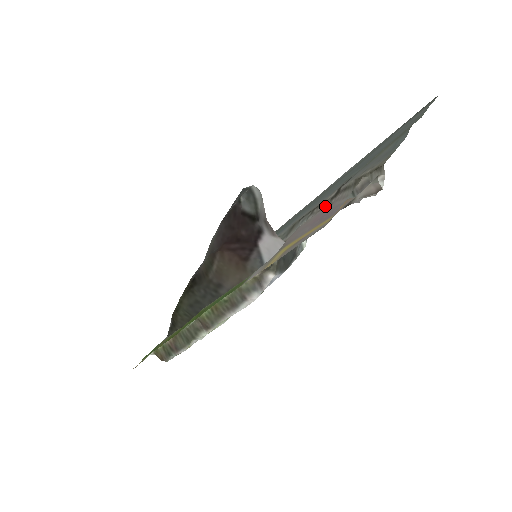
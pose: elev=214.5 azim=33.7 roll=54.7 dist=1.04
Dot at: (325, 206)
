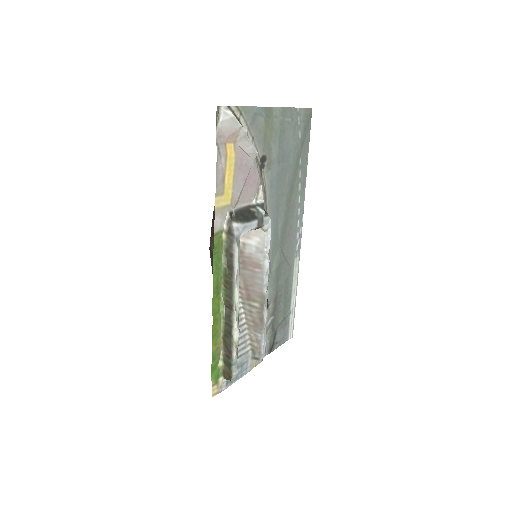
Dot at: (261, 182)
